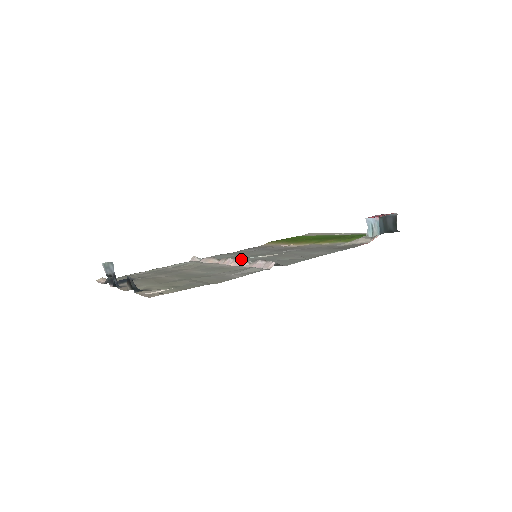
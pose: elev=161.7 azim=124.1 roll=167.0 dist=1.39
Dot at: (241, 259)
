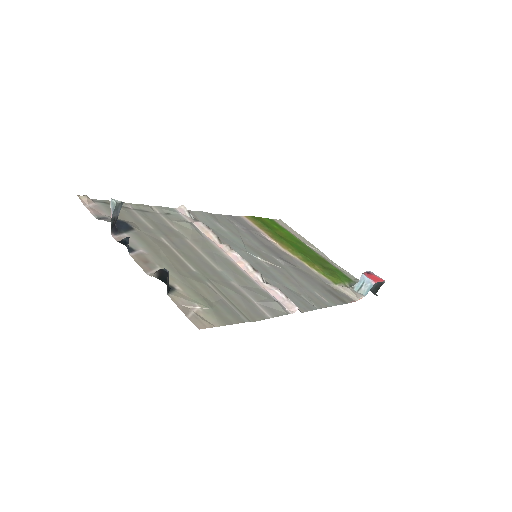
Dot at: occluded
